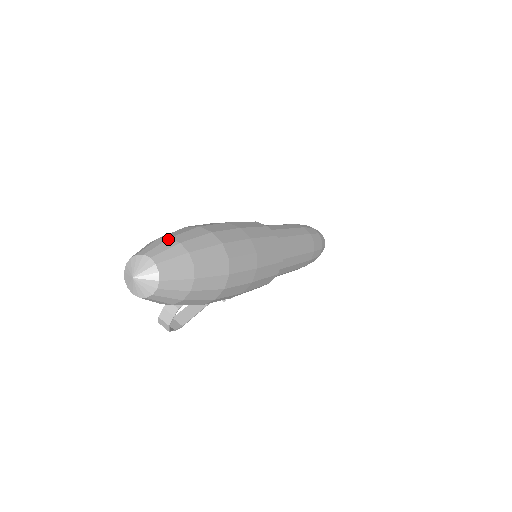
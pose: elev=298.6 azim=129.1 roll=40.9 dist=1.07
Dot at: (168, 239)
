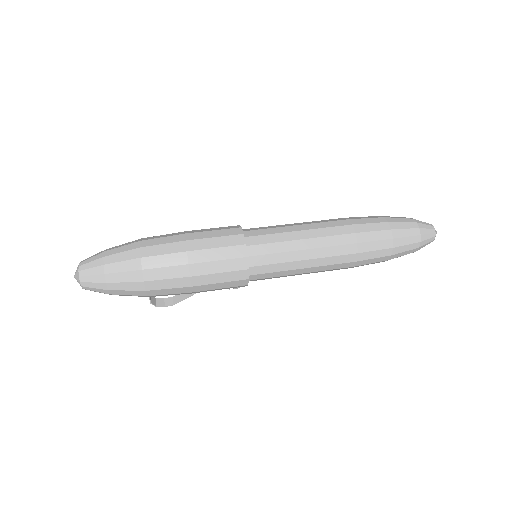
Dot at: (102, 252)
